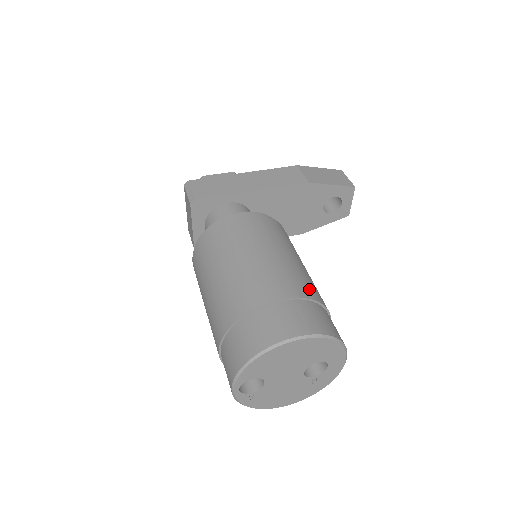
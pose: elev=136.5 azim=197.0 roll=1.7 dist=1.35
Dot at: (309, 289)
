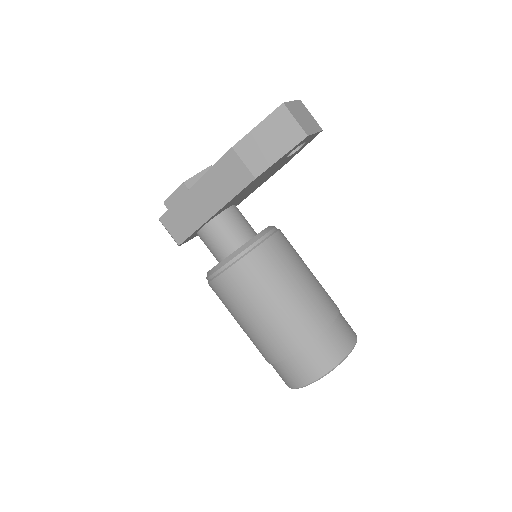
Dot at: (303, 333)
